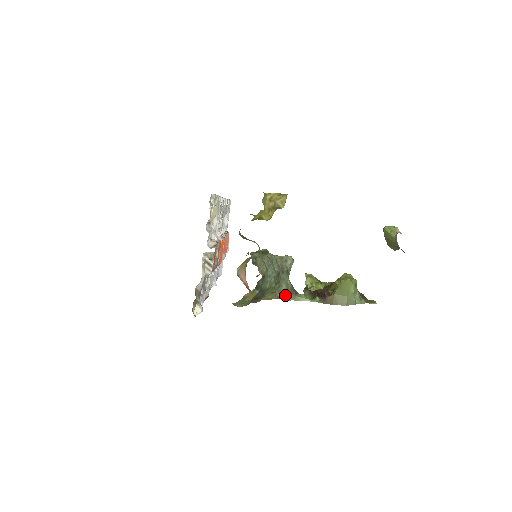
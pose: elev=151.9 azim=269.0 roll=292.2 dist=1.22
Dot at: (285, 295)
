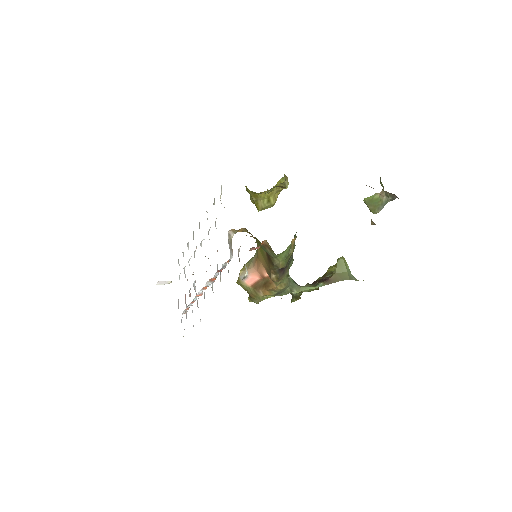
Dot at: (292, 286)
